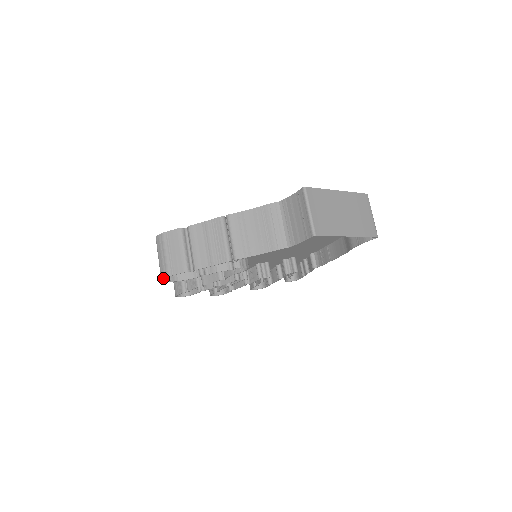
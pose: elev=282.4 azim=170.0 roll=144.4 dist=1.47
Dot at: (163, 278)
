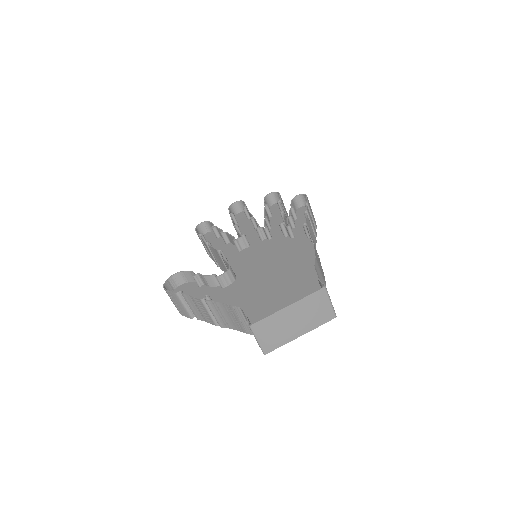
Dot at: occluded
